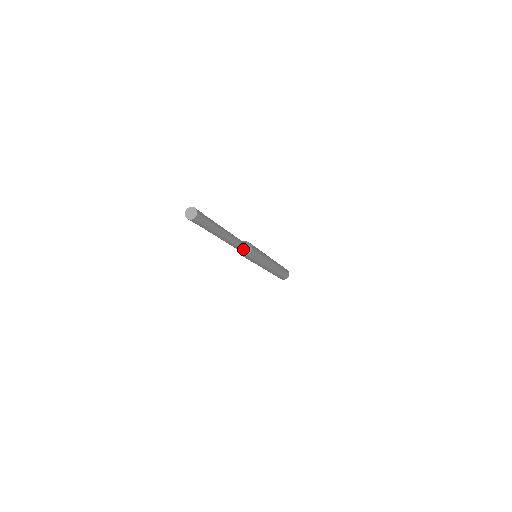
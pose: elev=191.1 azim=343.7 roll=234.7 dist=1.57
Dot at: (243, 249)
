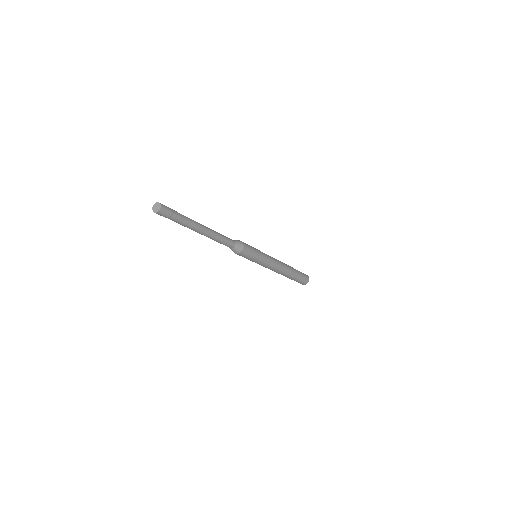
Dot at: (234, 244)
